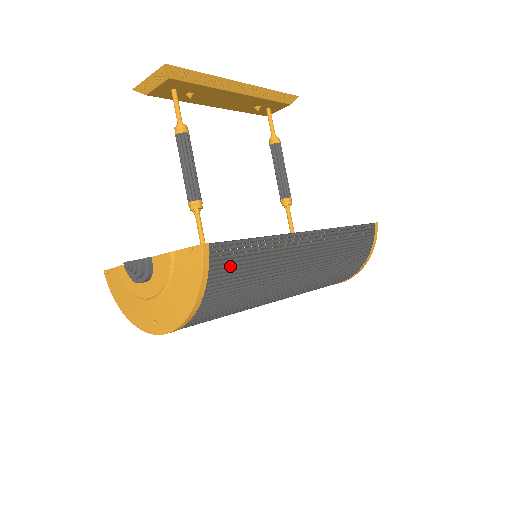
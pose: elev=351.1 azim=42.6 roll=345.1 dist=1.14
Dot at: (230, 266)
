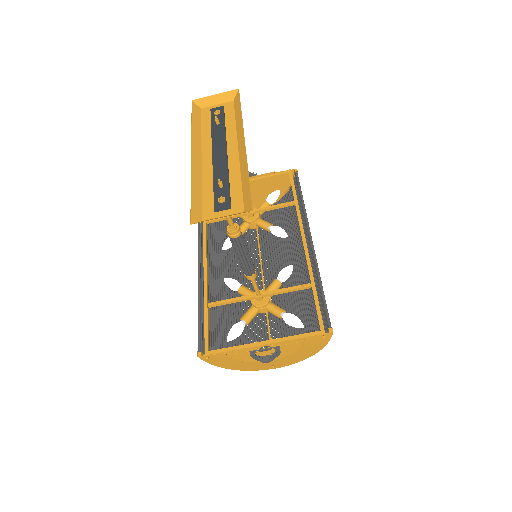
Dot at: occluded
